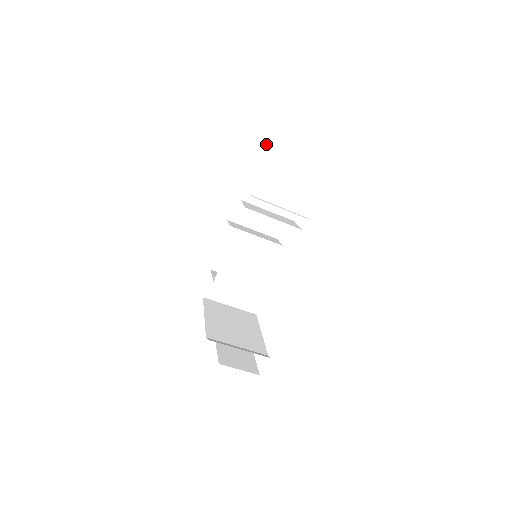
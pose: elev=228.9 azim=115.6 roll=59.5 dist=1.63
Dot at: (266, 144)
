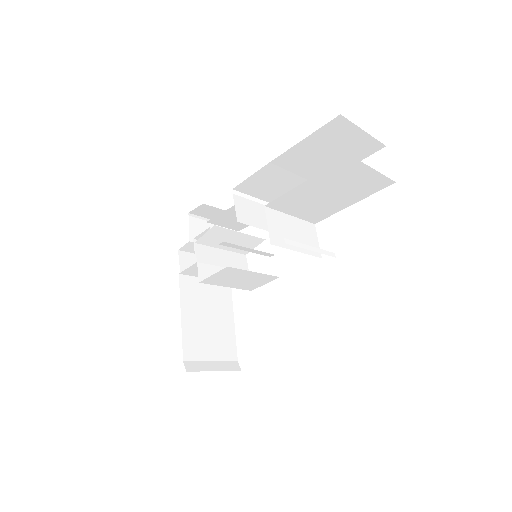
Dot at: (332, 166)
